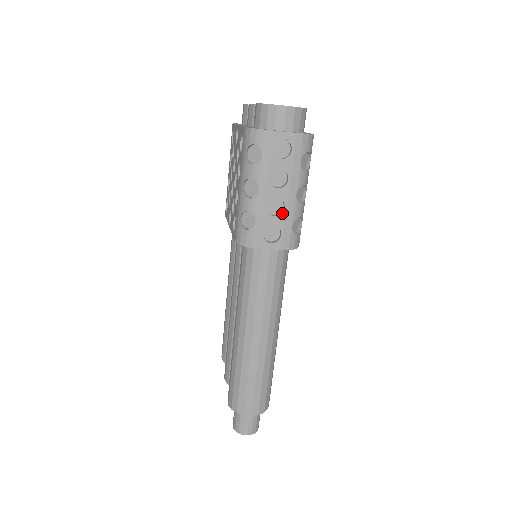
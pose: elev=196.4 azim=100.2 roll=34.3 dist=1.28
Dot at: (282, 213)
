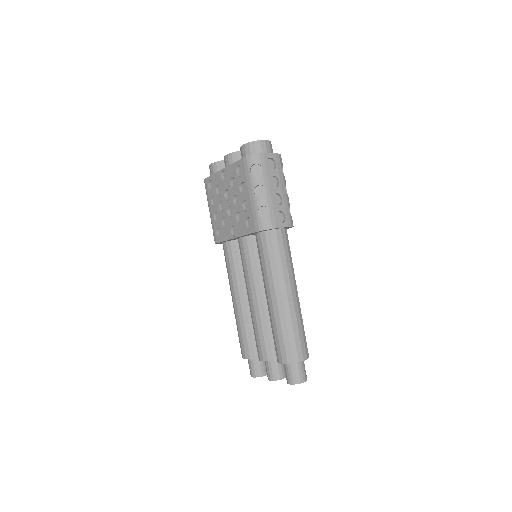
Dot at: (282, 203)
